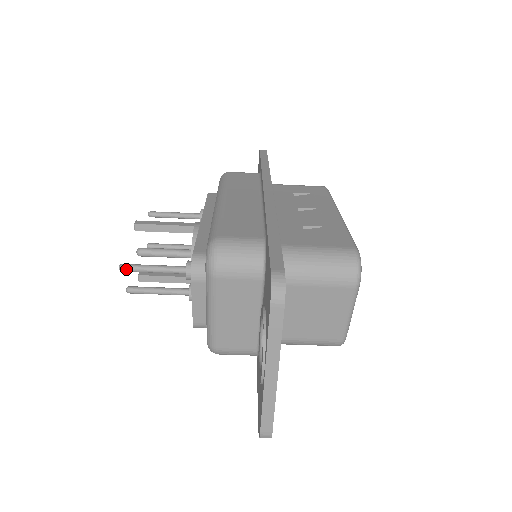
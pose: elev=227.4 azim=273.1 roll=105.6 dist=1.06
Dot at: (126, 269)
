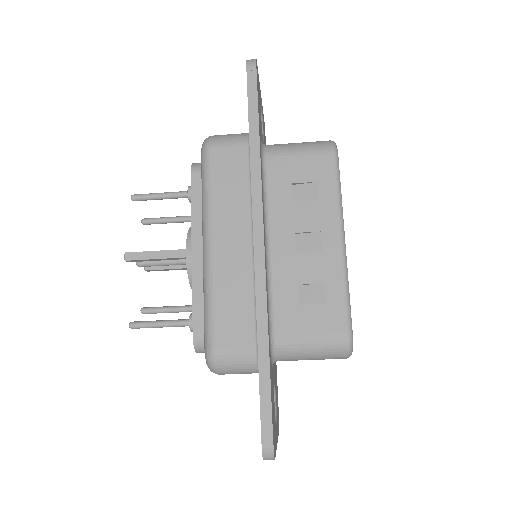
Dot at: (136, 328)
